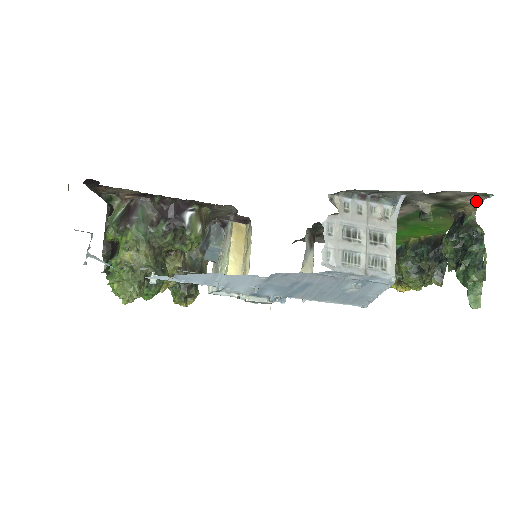
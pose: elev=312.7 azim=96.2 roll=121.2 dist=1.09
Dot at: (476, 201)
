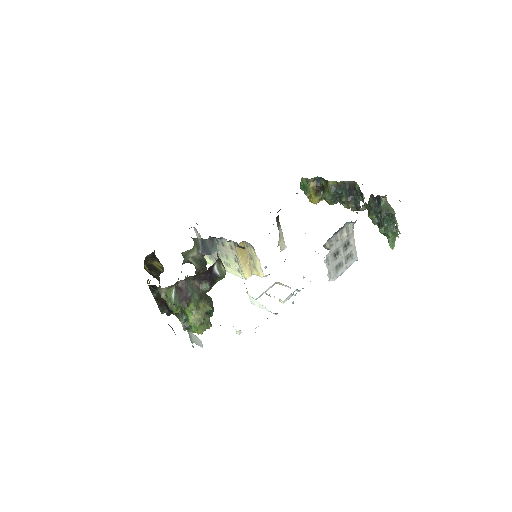
Dot at: occluded
